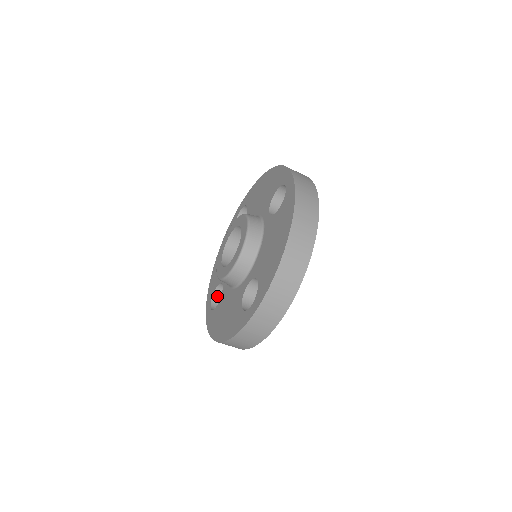
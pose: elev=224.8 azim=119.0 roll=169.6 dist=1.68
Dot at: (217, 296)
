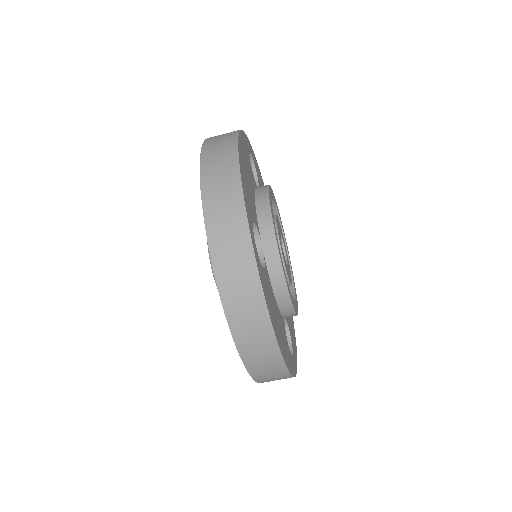
Dot at: occluded
